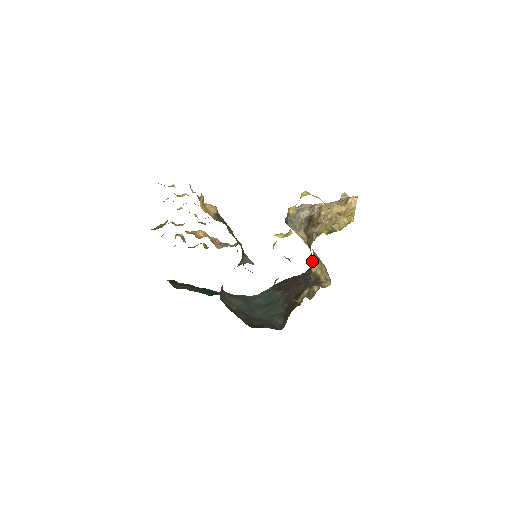
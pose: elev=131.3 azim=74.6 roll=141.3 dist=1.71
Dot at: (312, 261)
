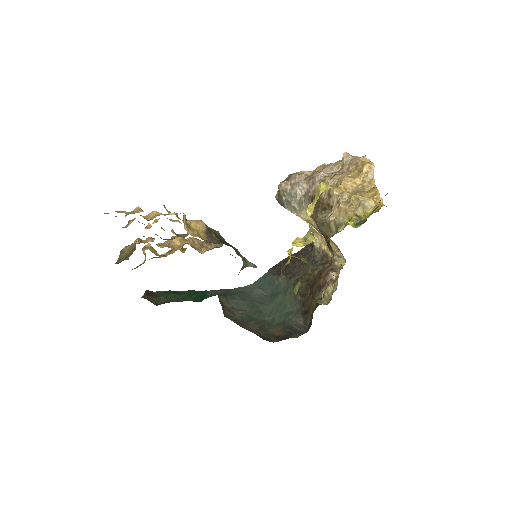
Dot at: (331, 253)
